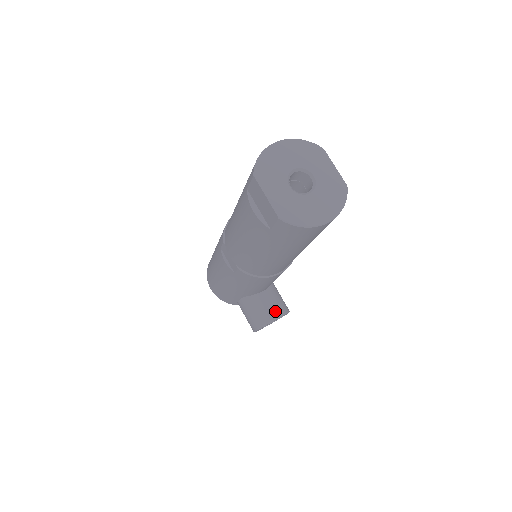
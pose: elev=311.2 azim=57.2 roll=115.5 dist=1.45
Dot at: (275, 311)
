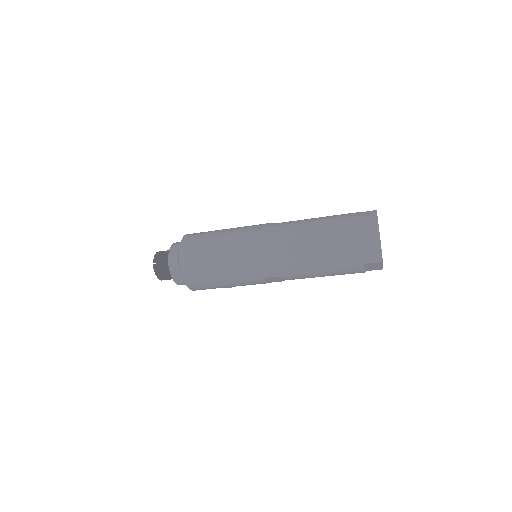
Dot at: occluded
